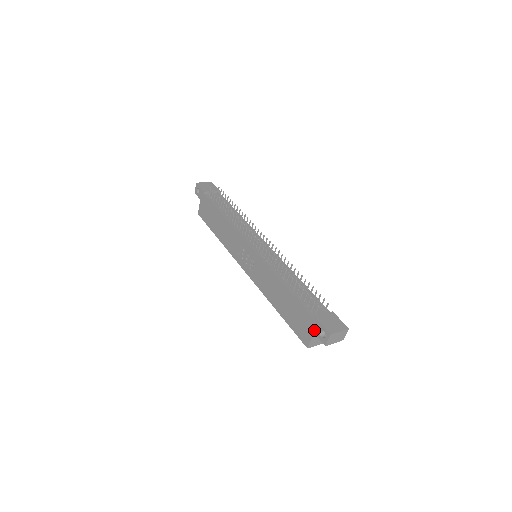
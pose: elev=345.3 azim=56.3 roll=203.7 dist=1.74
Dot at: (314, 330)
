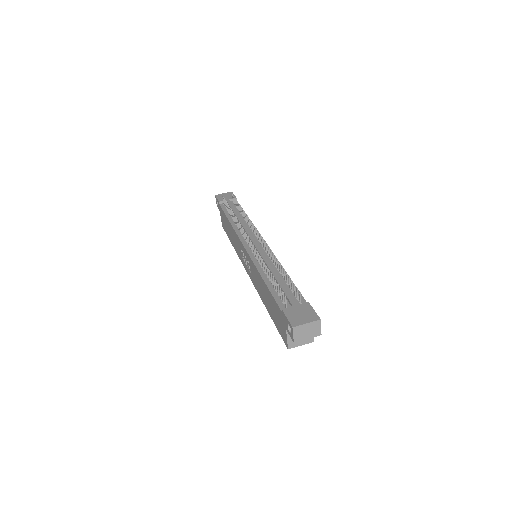
Dot at: (285, 326)
